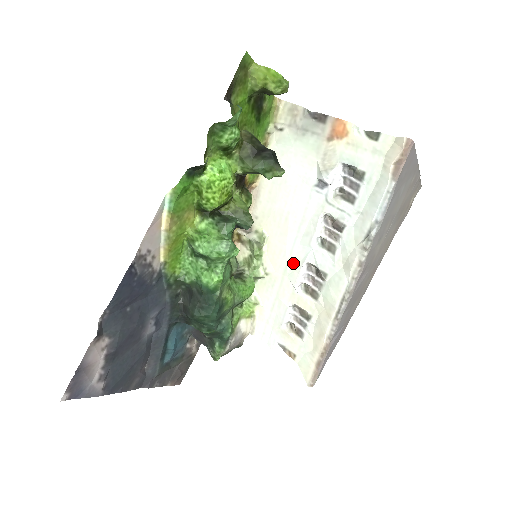
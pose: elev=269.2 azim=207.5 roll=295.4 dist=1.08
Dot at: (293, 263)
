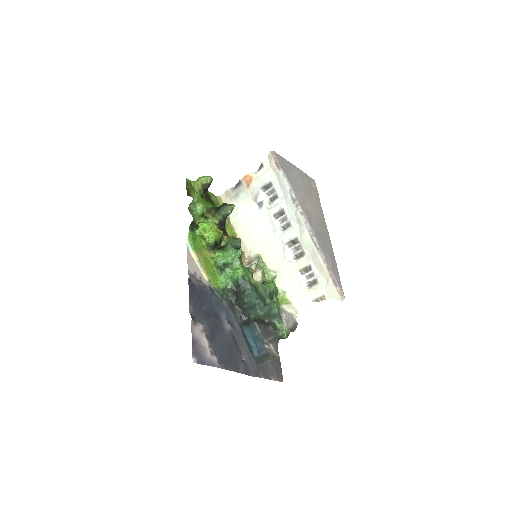
Dot at: (281, 252)
